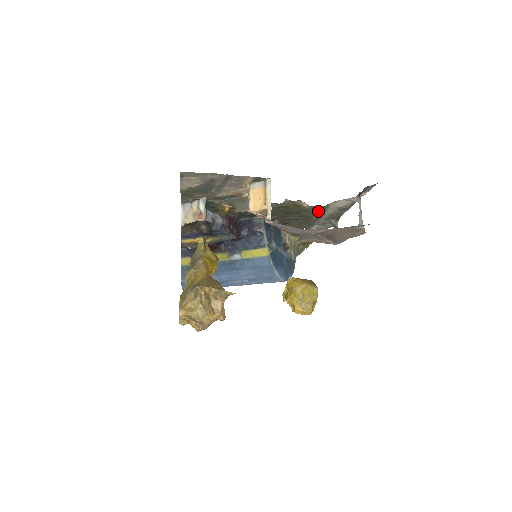
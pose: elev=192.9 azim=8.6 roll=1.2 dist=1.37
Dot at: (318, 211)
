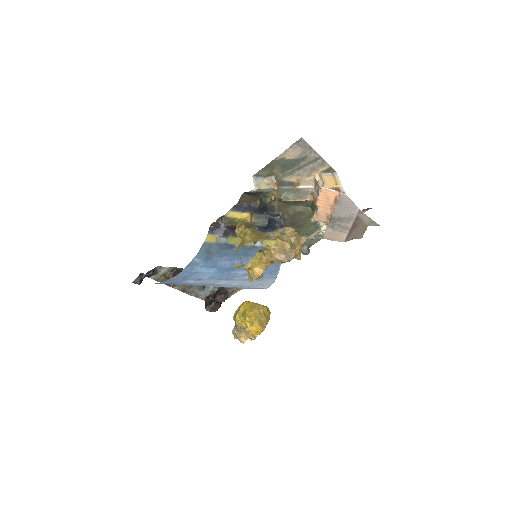
Dot at: (312, 229)
